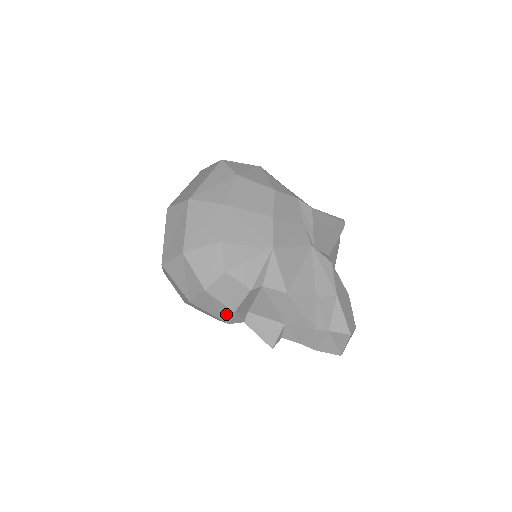
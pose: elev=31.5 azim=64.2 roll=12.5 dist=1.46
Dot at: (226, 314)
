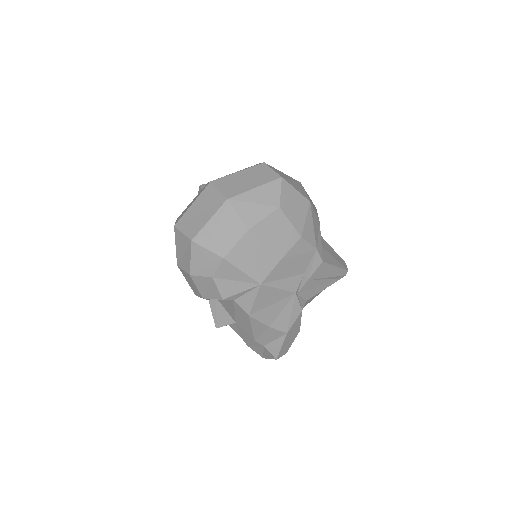
Dot at: (197, 293)
